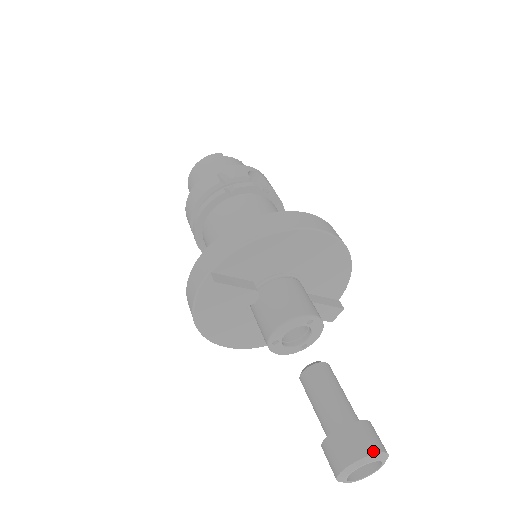
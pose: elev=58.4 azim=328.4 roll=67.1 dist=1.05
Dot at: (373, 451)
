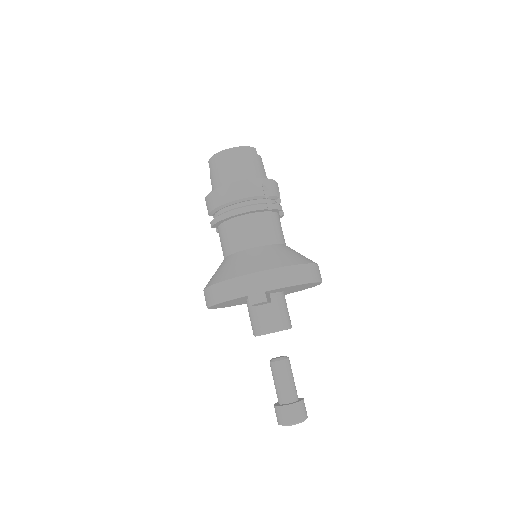
Dot at: (307, 417)
